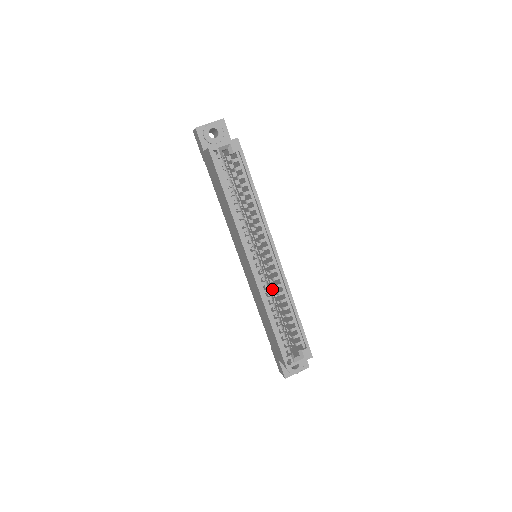
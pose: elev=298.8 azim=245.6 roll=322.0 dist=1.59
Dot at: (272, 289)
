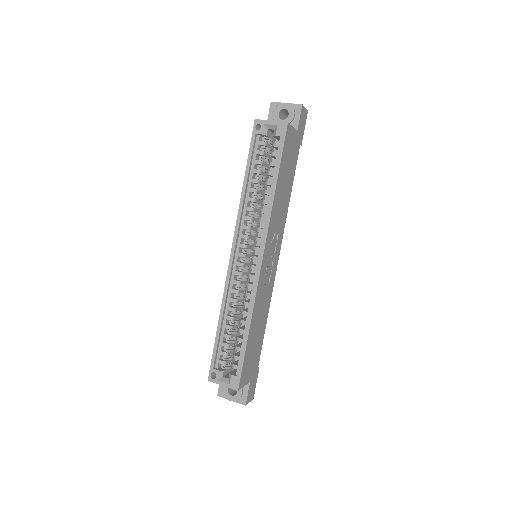
Dot at: occluded
